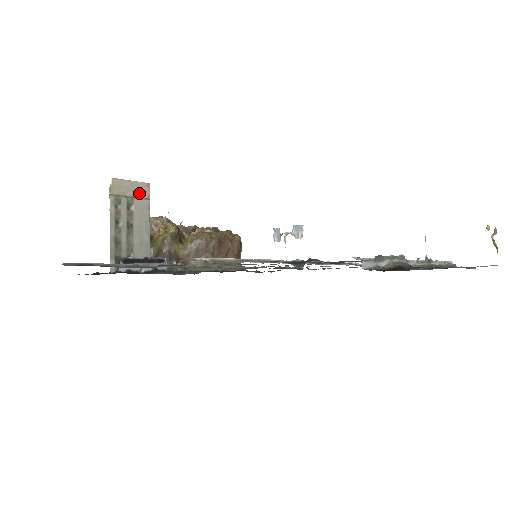
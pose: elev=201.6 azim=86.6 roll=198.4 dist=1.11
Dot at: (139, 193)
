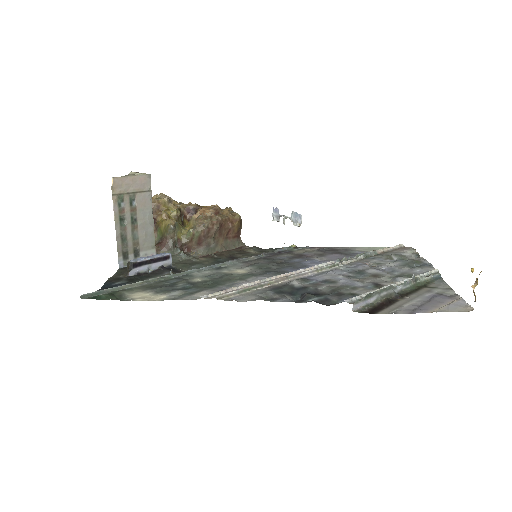
Dot at: (140, 187)
